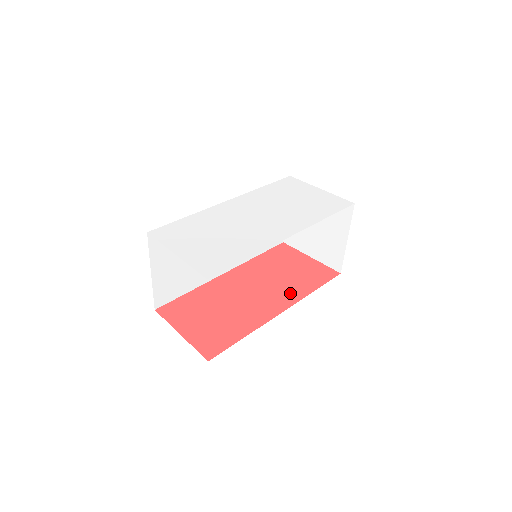
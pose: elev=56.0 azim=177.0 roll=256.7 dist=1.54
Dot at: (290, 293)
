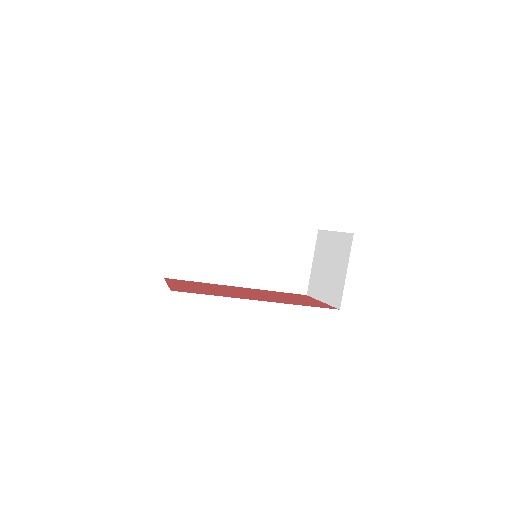
Dot at: (279, 300)
